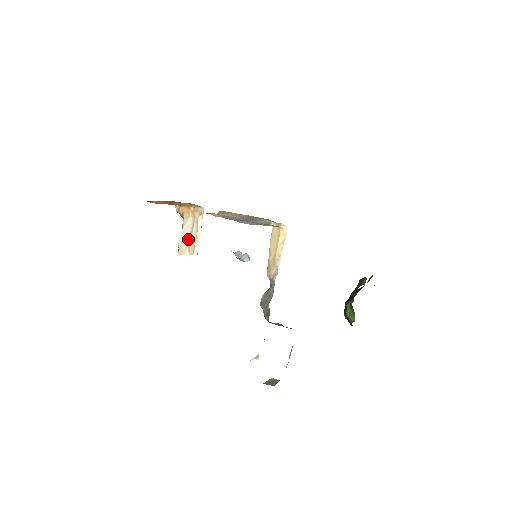
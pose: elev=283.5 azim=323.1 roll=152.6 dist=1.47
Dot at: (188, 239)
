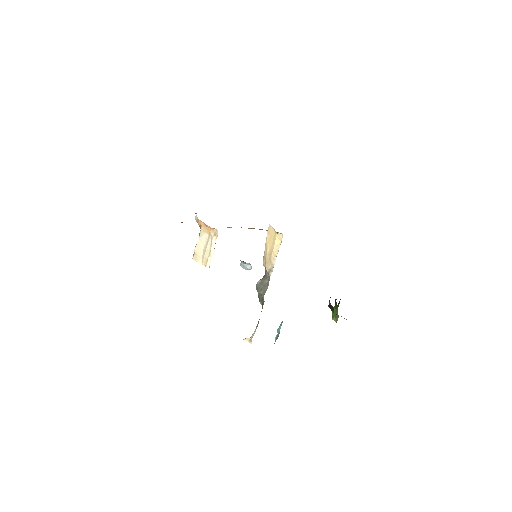
Dot at: (203, 250)
